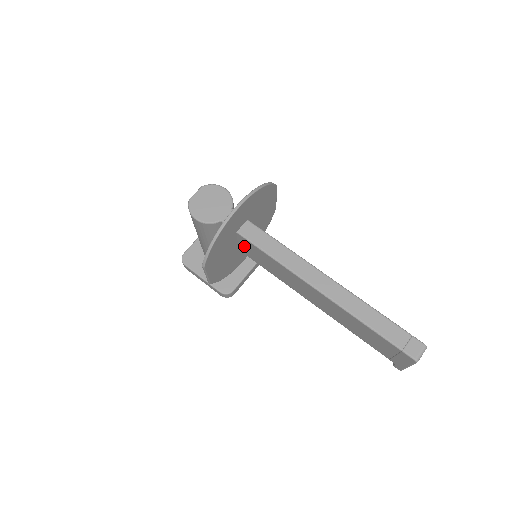
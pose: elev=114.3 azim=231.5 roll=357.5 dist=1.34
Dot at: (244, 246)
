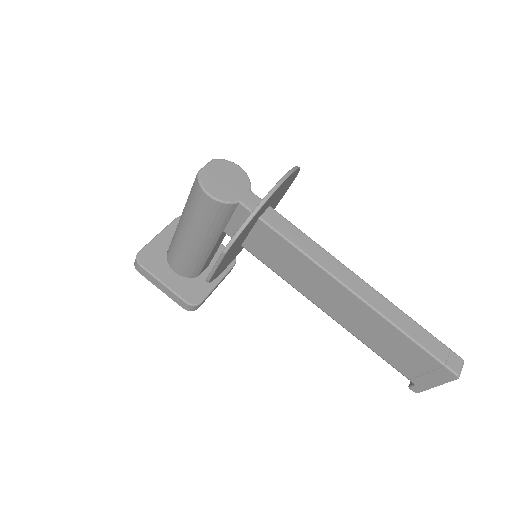
Dot at: (257, 238)
